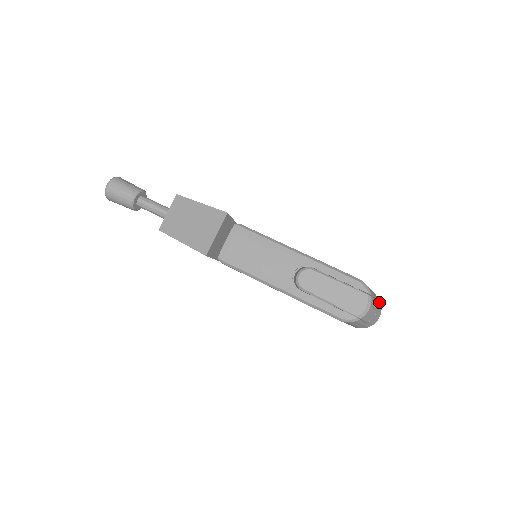
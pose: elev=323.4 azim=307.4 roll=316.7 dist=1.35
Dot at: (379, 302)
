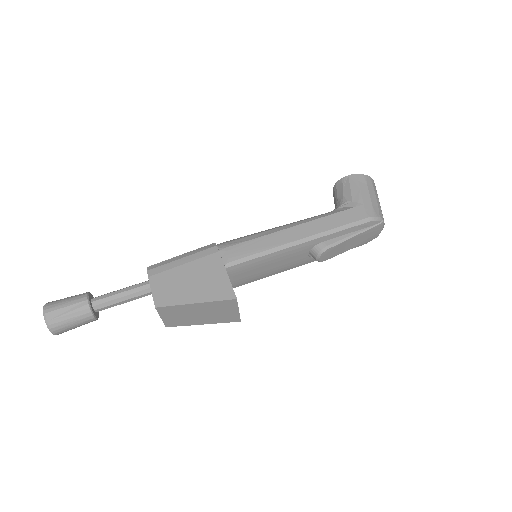
Dot at: (373, 184)
